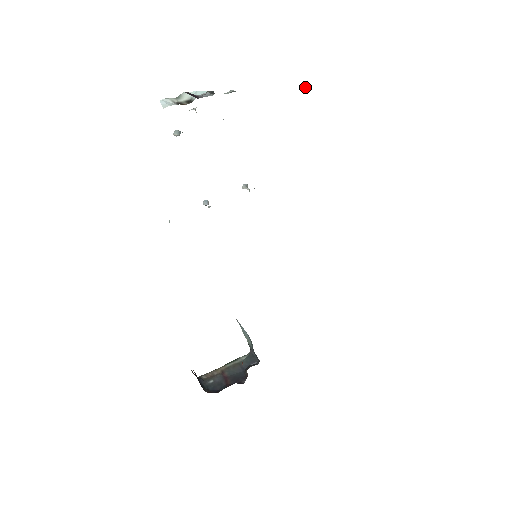
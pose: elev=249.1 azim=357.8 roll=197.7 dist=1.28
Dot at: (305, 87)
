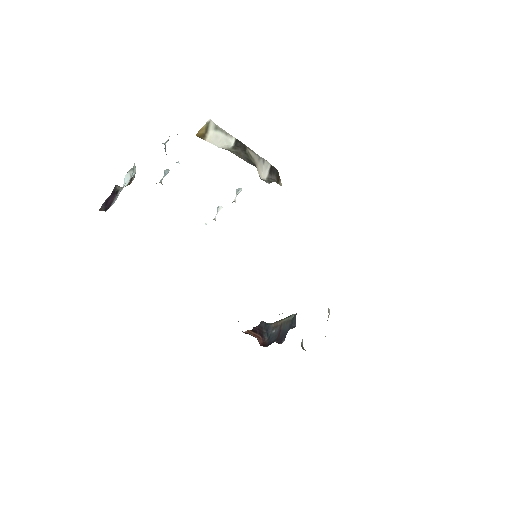
Dot at: (200, 130)
